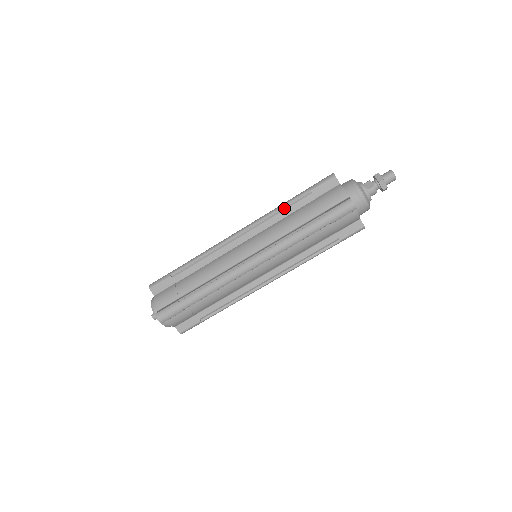
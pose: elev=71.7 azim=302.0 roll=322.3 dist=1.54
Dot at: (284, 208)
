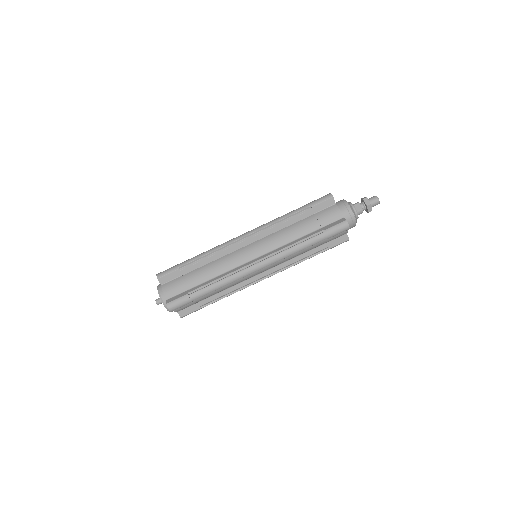
Dot at: (287, 219)
